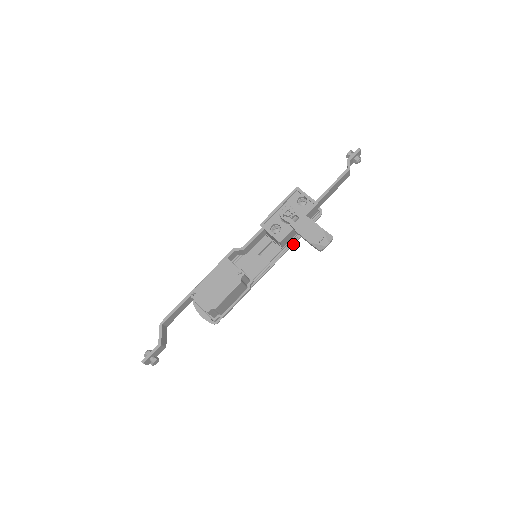
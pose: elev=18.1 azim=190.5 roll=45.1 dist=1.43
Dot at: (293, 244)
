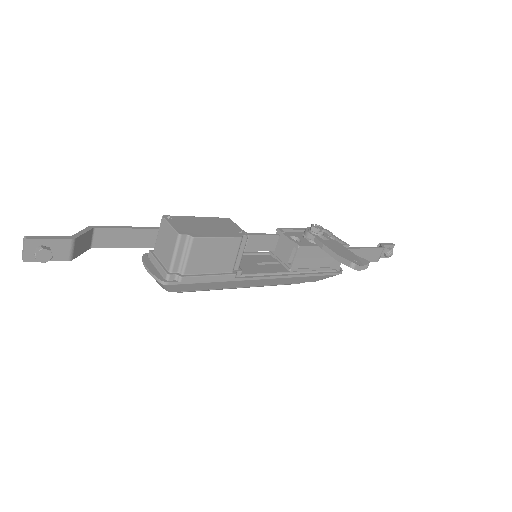
Dot at: (303, 275)
